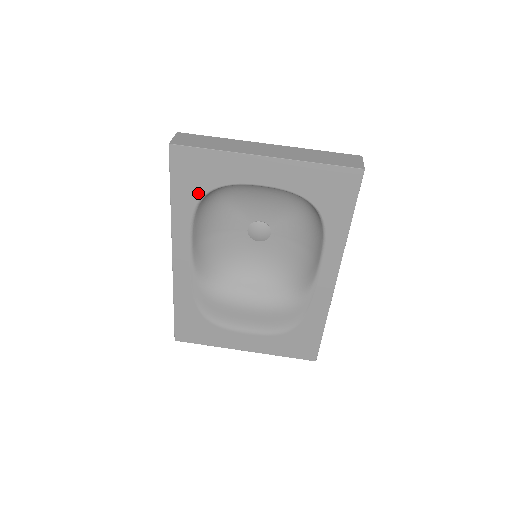
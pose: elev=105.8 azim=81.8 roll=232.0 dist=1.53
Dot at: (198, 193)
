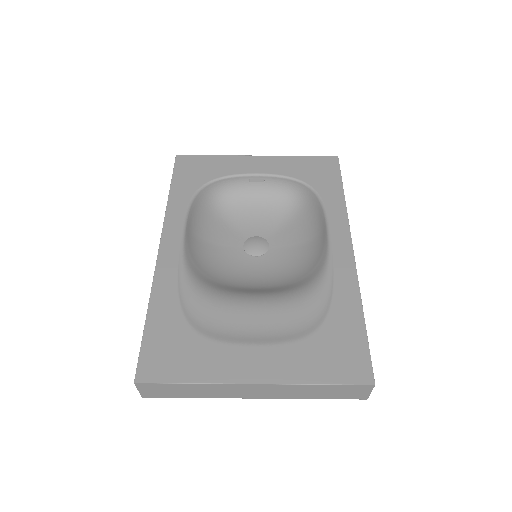
Dot at: (197, 184)
